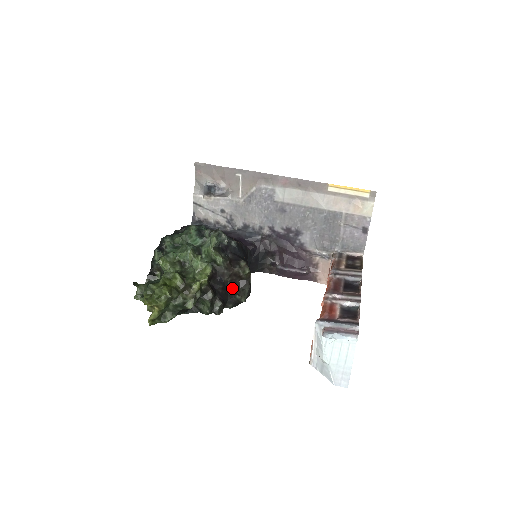
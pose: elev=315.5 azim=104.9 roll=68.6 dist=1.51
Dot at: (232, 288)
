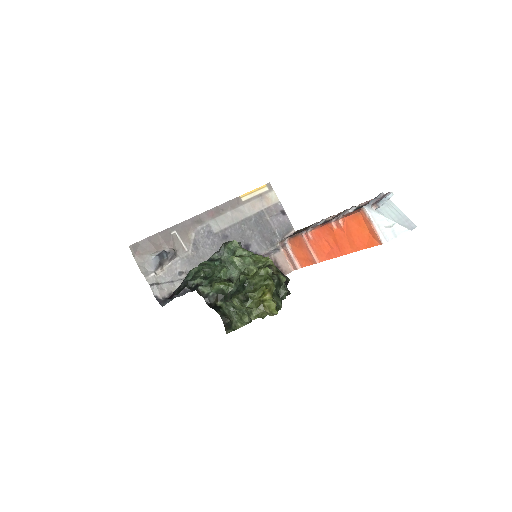
Dot at: occluded
